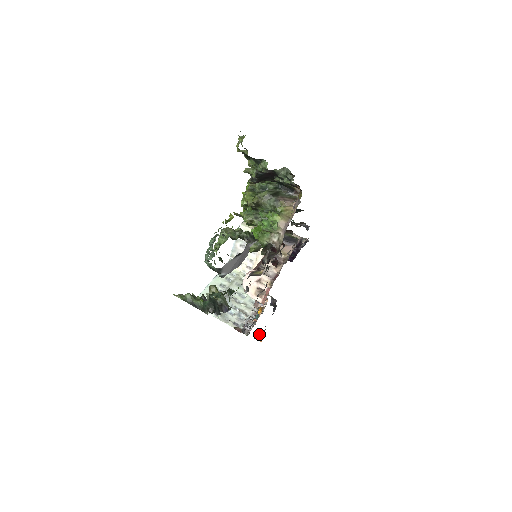
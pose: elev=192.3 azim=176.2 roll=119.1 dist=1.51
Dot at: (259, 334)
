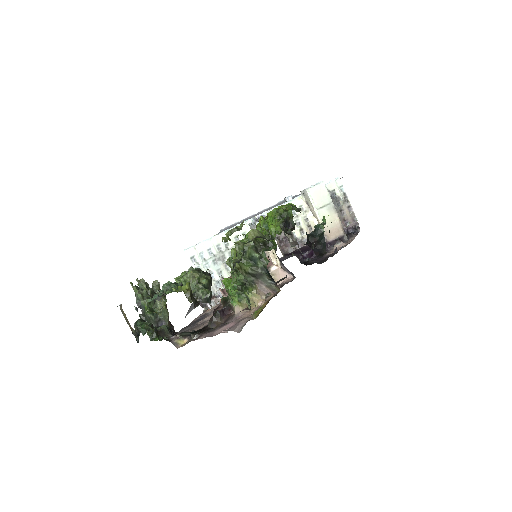
Dot at: occluded
